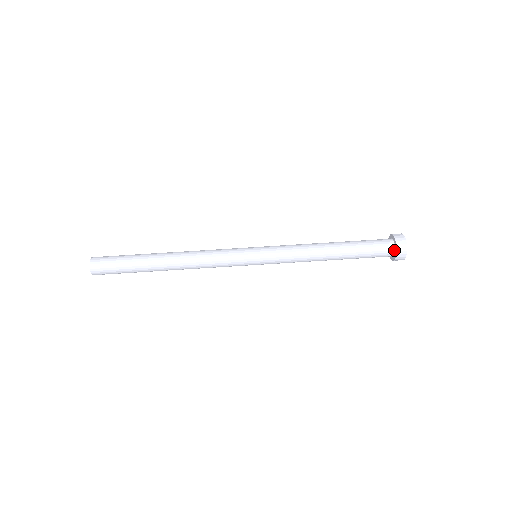
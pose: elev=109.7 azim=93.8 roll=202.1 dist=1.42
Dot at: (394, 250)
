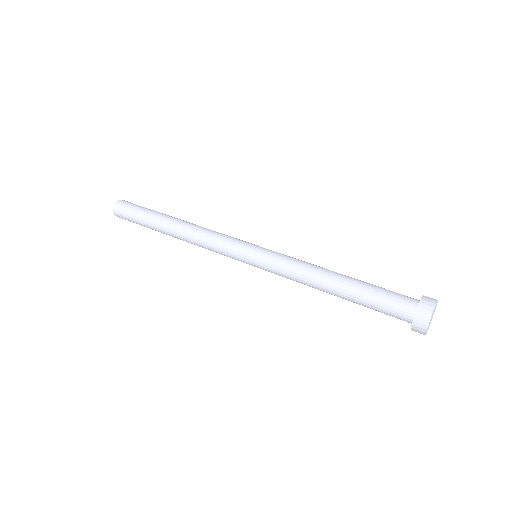
Dot at: (417, 306)
